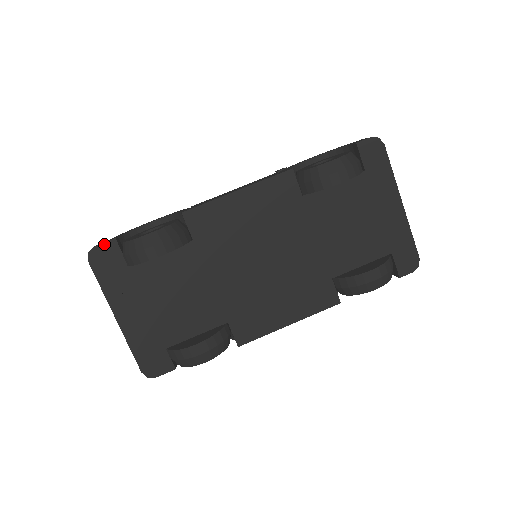
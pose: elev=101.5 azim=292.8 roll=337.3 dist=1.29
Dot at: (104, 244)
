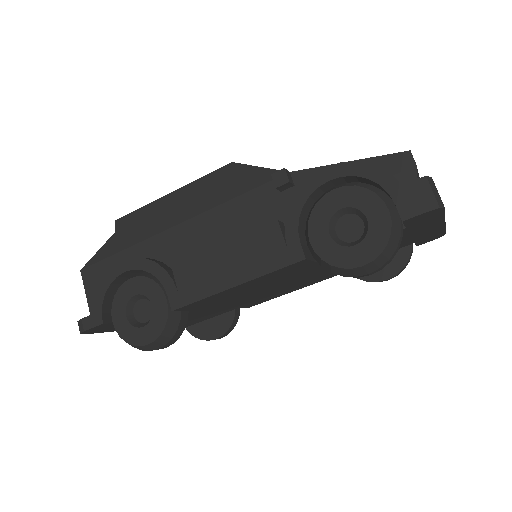
Dot at: (93, 328)
